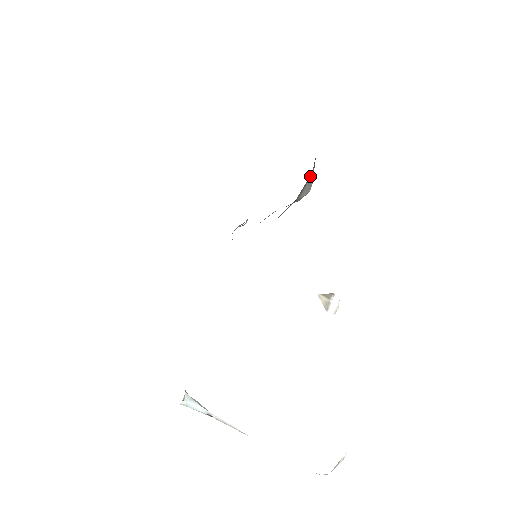
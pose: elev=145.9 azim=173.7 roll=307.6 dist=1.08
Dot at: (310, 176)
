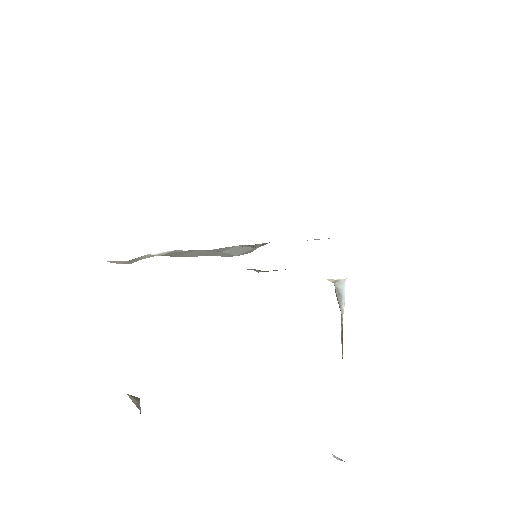
Dot at: occluded
